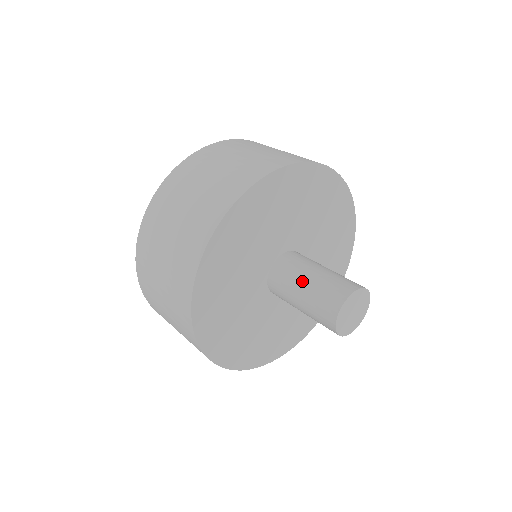
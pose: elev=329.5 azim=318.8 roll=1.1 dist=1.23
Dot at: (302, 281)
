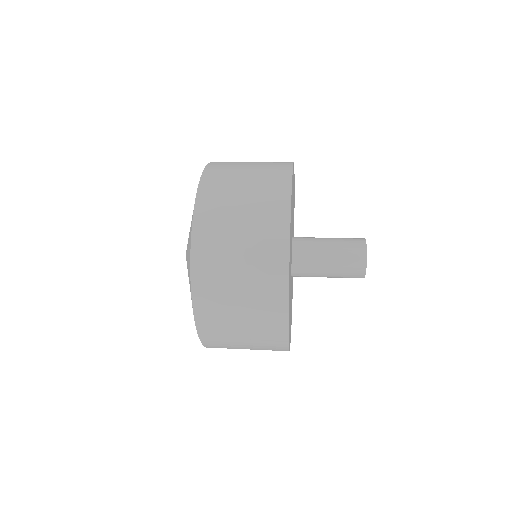
Dot at: (325, 260)
